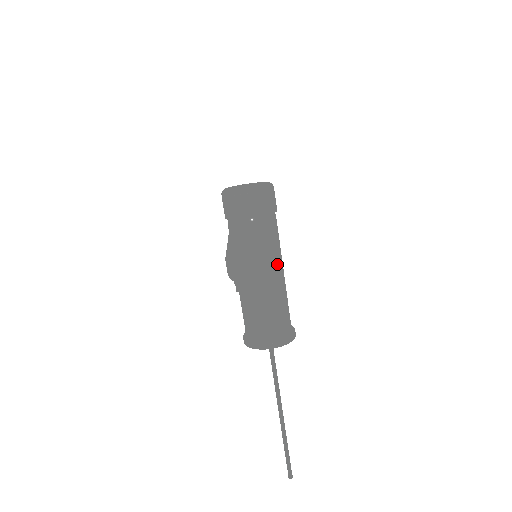
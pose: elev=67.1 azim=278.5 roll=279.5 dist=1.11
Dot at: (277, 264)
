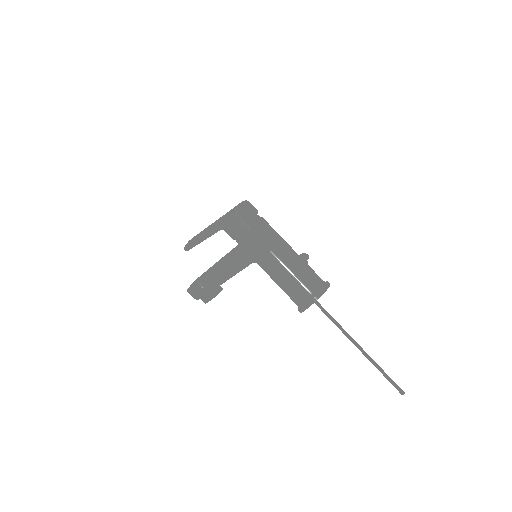
Dot at: (274, 253)
